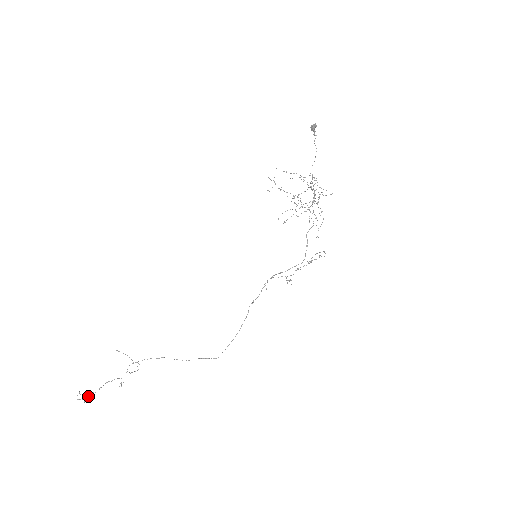
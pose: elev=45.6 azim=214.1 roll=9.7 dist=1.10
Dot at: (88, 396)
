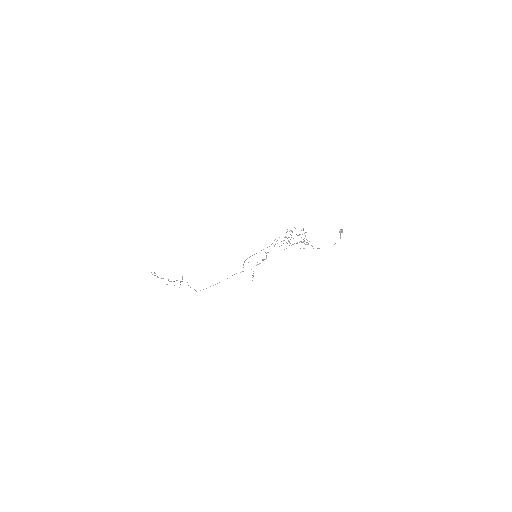
Dot at: (155, 275)
